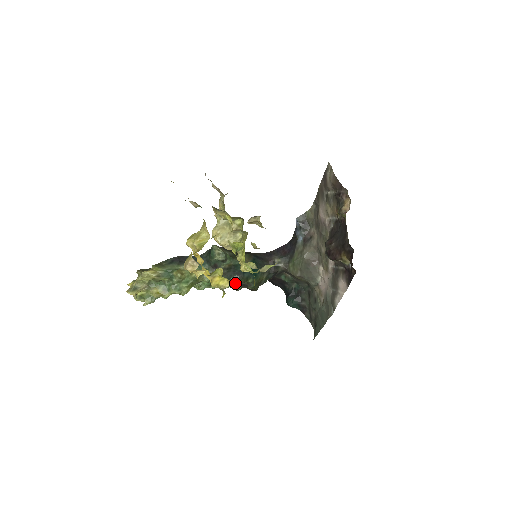
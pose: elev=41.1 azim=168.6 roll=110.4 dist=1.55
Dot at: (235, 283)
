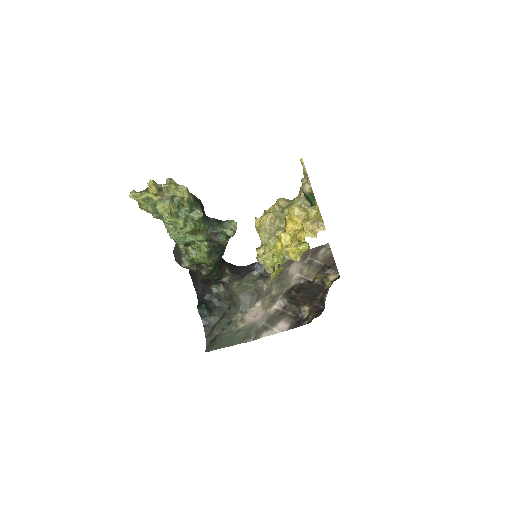
Dot at: (210, 260)
